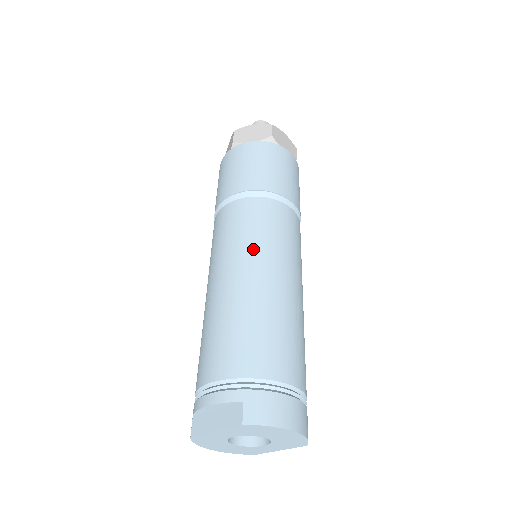
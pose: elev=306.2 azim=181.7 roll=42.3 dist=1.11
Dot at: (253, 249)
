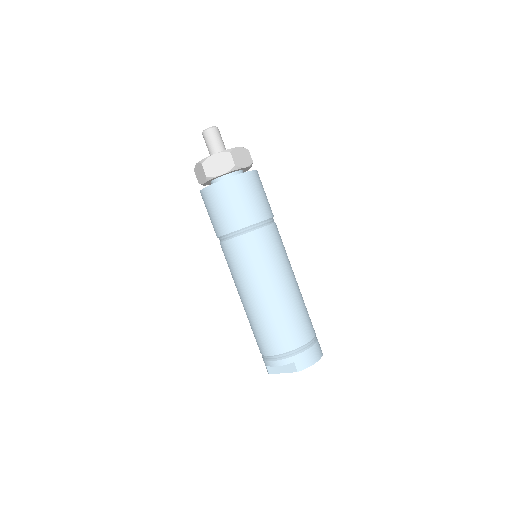
Dot at: (264, 275)
